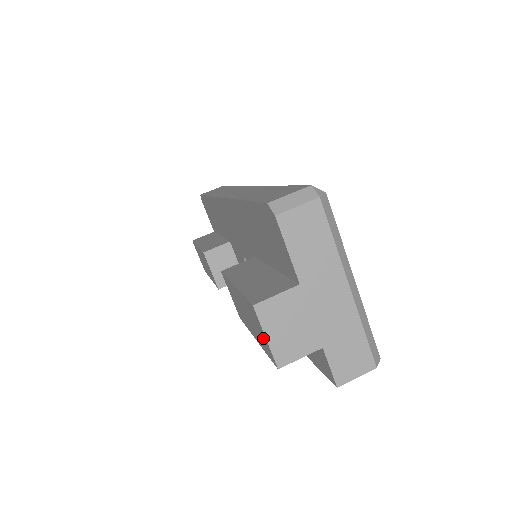
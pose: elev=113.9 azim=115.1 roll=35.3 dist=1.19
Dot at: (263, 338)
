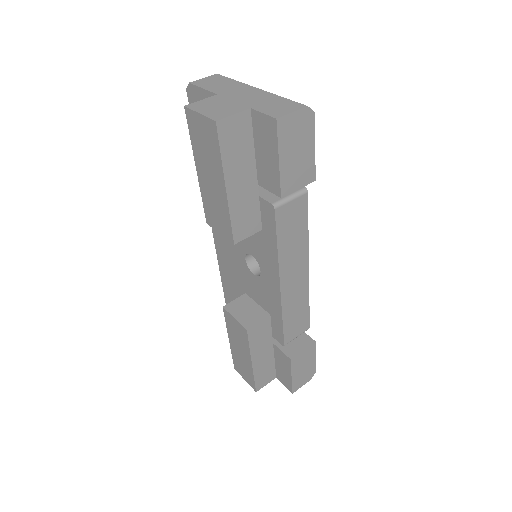
Dot at: (204, 129)
